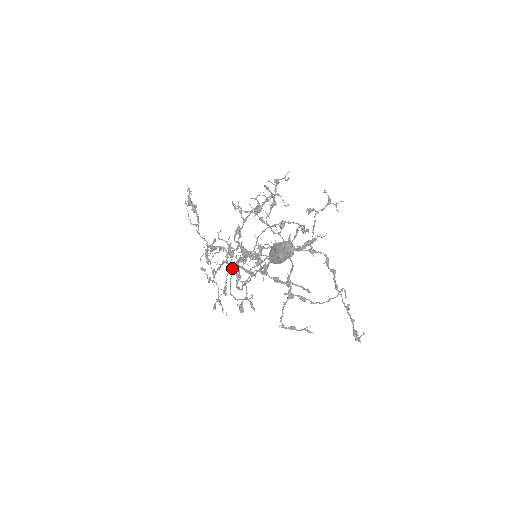
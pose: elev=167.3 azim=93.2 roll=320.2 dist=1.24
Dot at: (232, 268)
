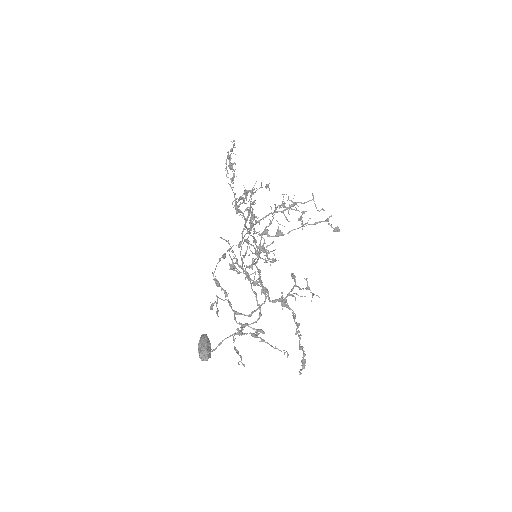
Dot at: (244, 240)
